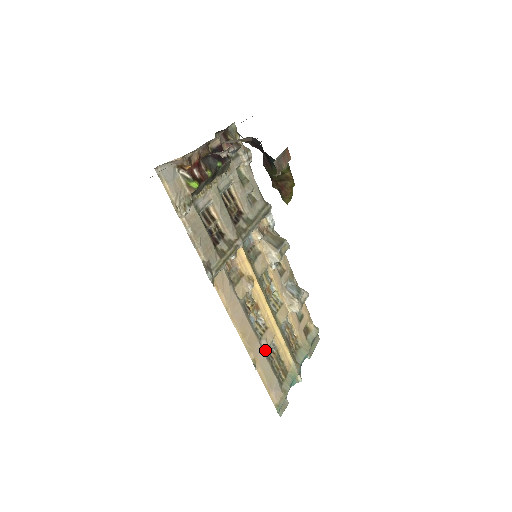
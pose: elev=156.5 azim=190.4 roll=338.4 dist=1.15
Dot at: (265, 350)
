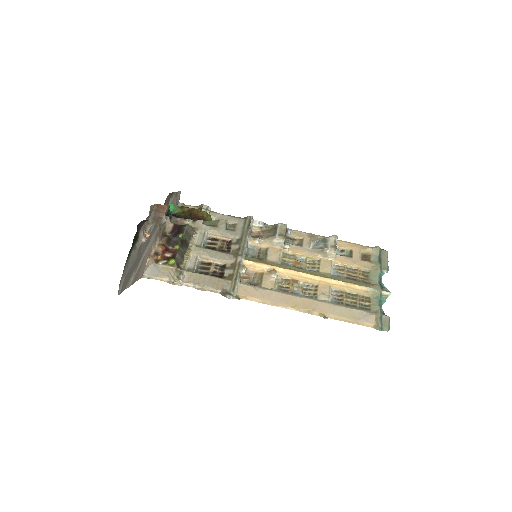
Dot at: (328, 301)
